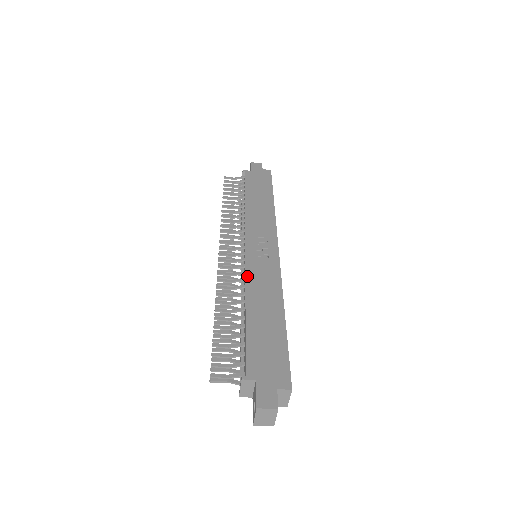
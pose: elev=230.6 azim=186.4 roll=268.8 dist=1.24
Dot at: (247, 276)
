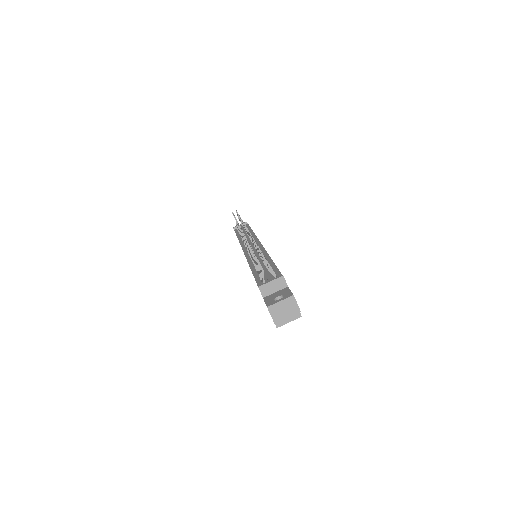
Dot at: occluded
